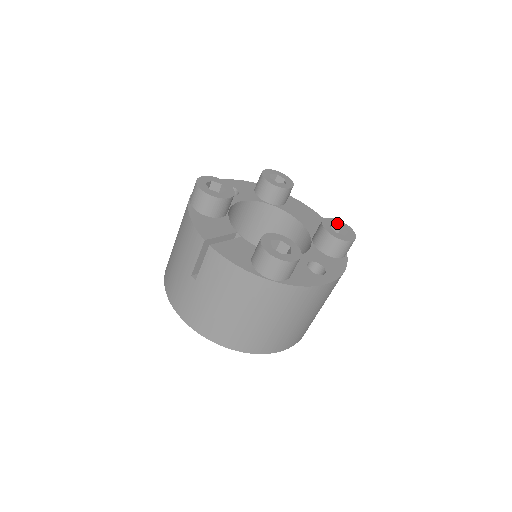
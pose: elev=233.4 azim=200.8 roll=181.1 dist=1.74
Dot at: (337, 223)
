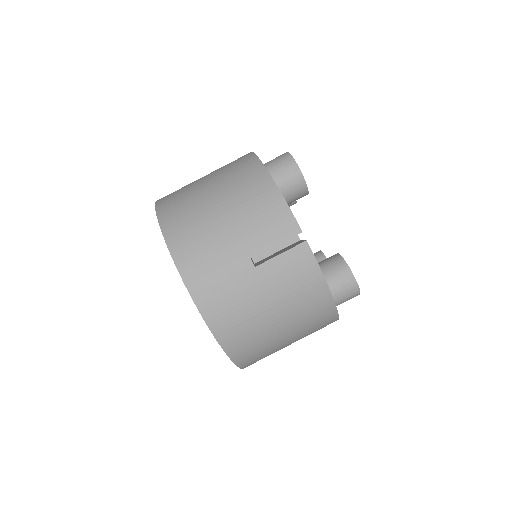
Dot at: occluded
